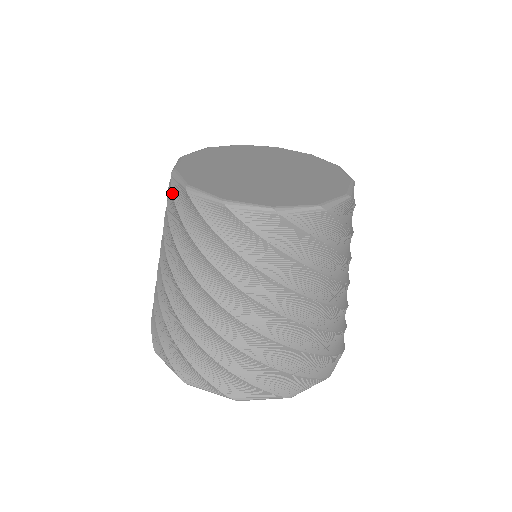
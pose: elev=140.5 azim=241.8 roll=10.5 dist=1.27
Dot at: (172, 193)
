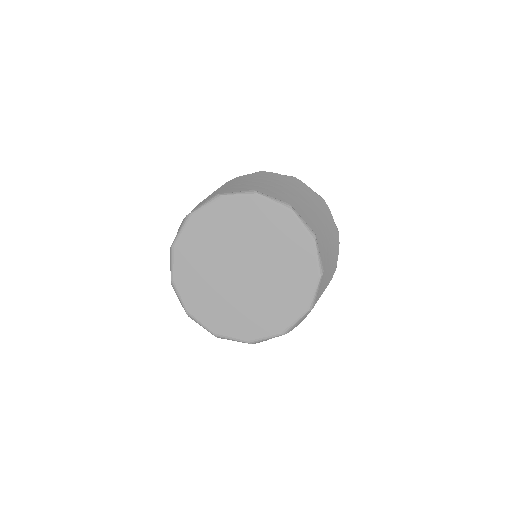
Dot at: (180, 225)
